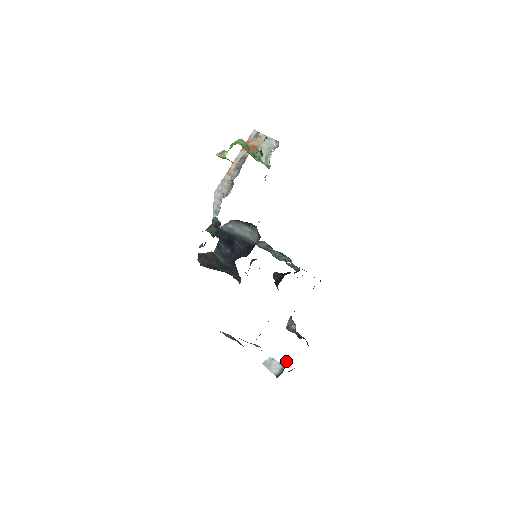
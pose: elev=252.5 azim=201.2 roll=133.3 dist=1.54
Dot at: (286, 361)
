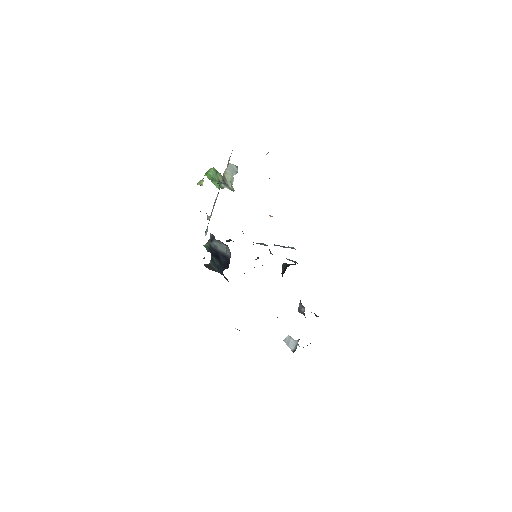
Dot at: (299, 339)
